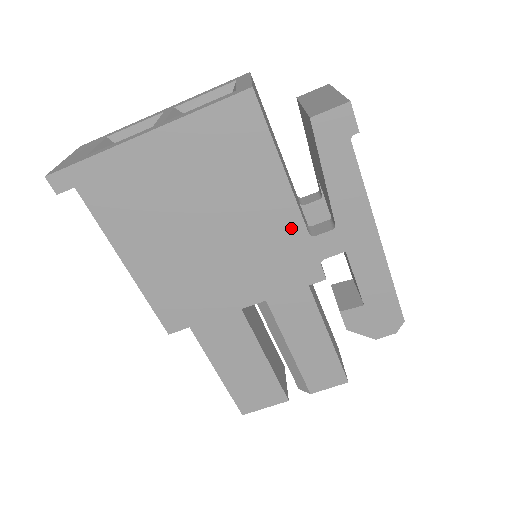
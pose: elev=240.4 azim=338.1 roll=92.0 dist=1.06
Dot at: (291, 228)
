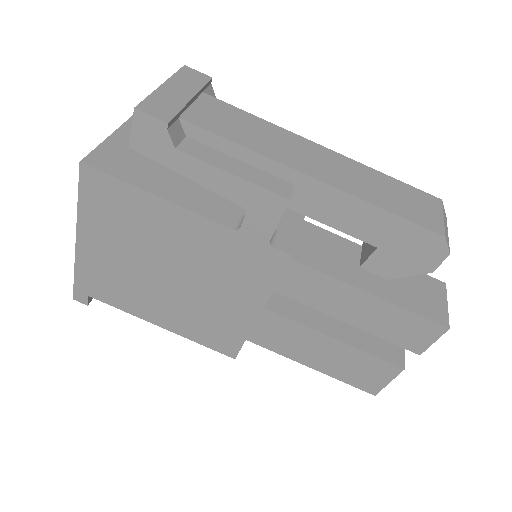
Dot at: (216, 235)
